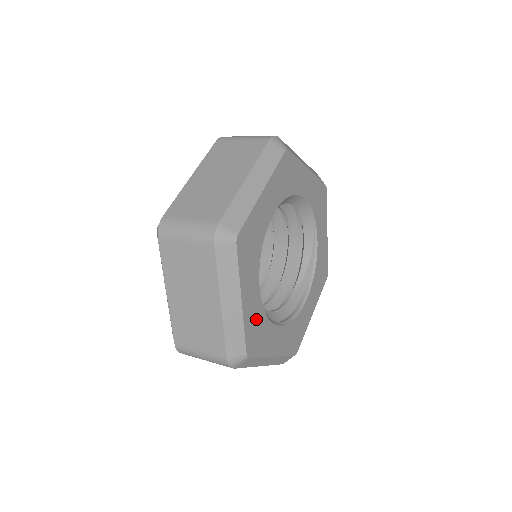
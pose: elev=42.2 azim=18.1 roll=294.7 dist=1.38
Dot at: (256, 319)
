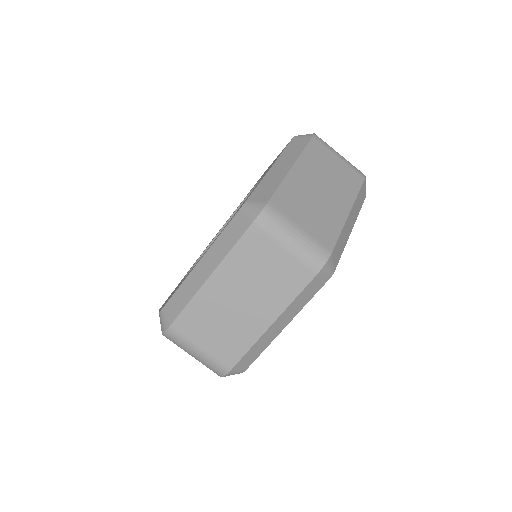
Dot at: occluded
